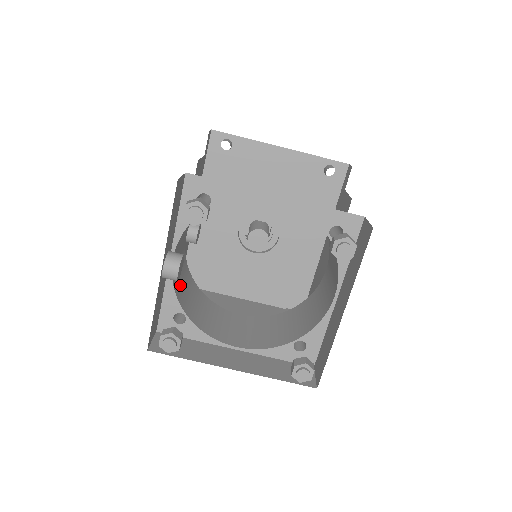
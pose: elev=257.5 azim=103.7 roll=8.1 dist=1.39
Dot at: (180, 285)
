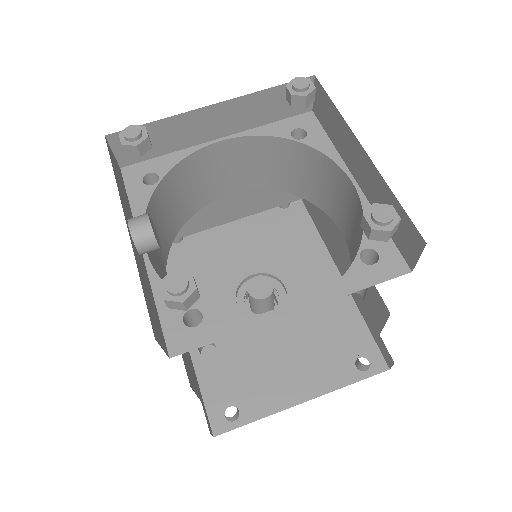
Dot at: occluded
